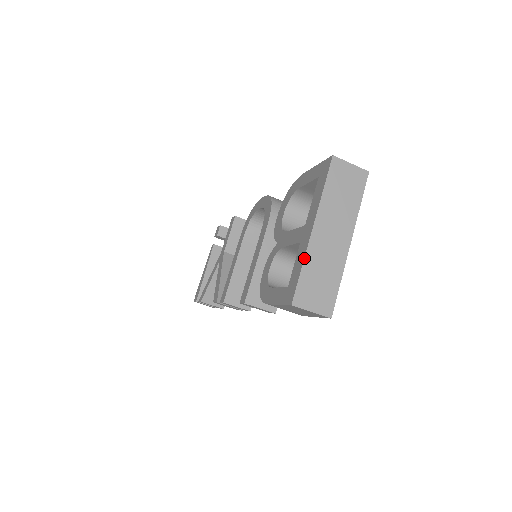
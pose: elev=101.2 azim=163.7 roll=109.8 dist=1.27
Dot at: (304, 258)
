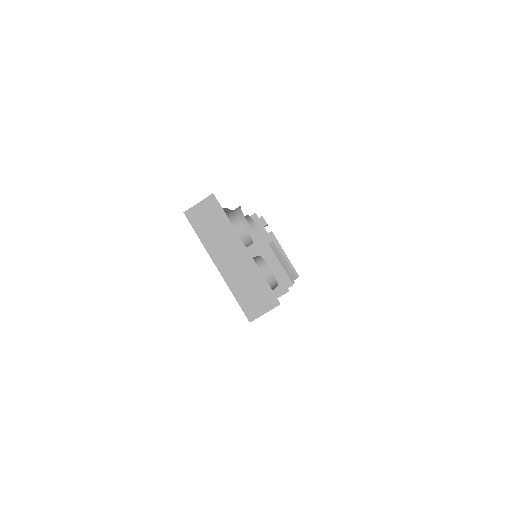
Dot at: occluded
